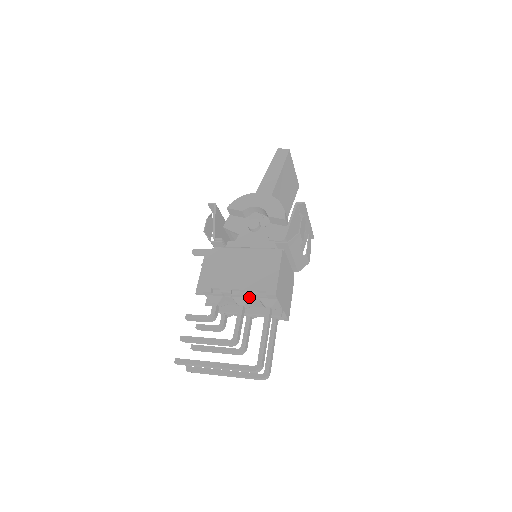
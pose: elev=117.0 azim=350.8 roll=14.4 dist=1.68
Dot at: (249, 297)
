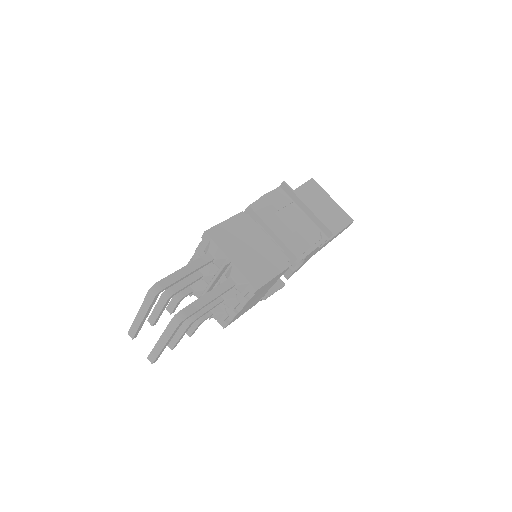
Dot at: occluded
